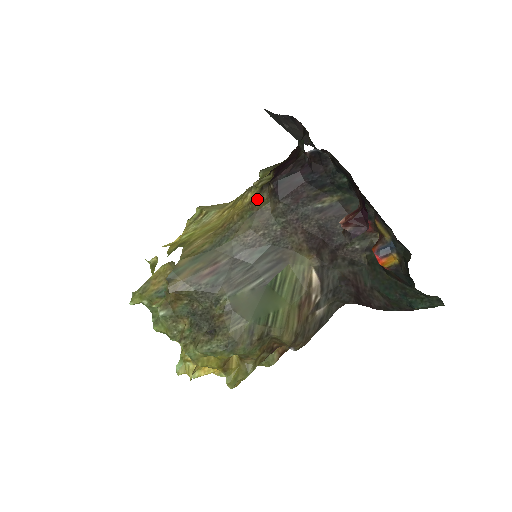
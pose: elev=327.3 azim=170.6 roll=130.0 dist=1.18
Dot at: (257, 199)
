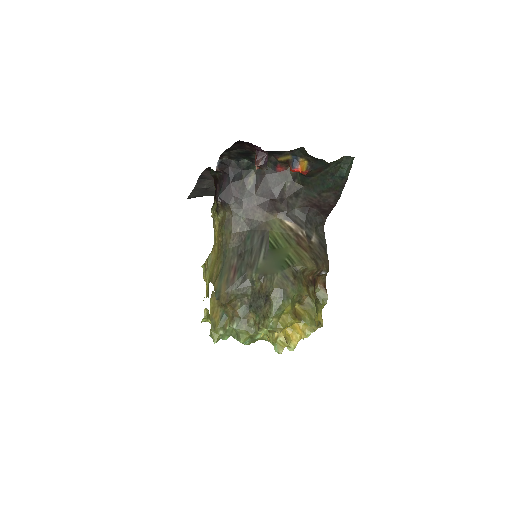
Dot at: (220, 219)
